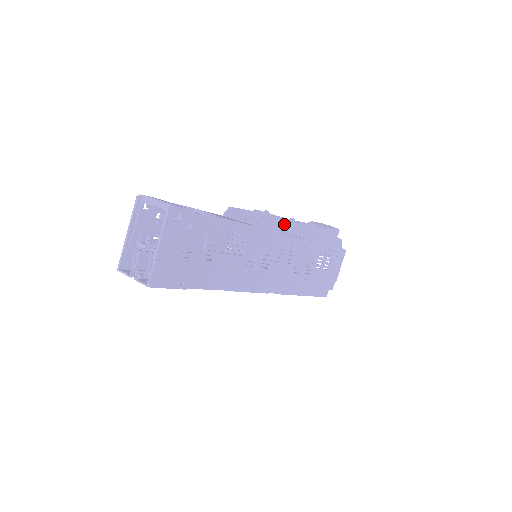
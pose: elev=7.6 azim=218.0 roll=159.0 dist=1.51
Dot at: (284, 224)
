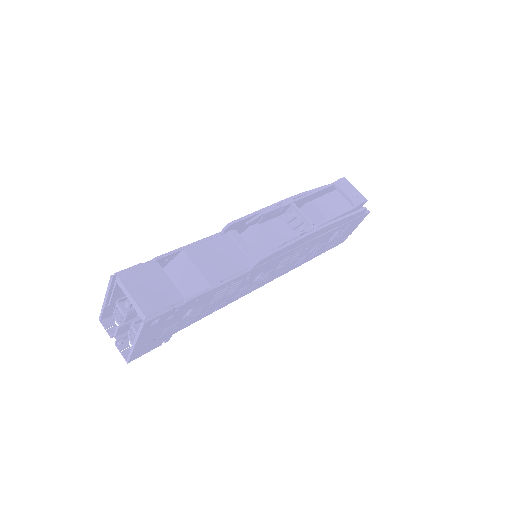
Dot at: (290, 246)
